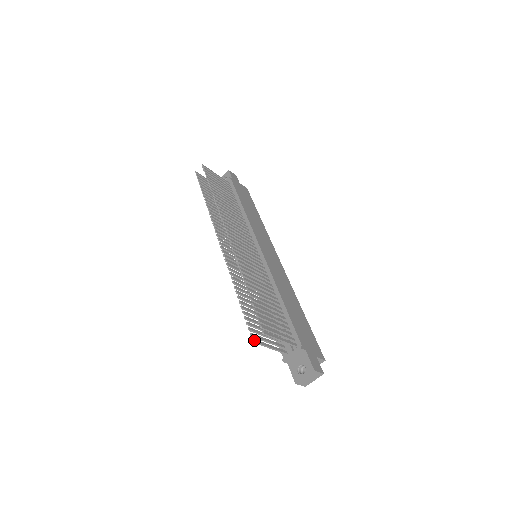
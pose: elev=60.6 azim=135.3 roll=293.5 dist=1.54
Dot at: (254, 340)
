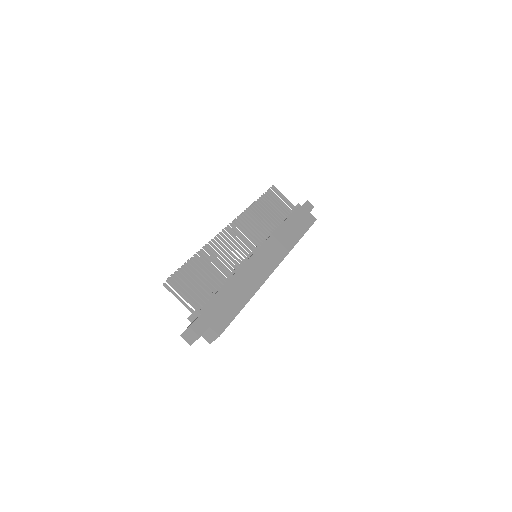
Dot at: (165, 284)
